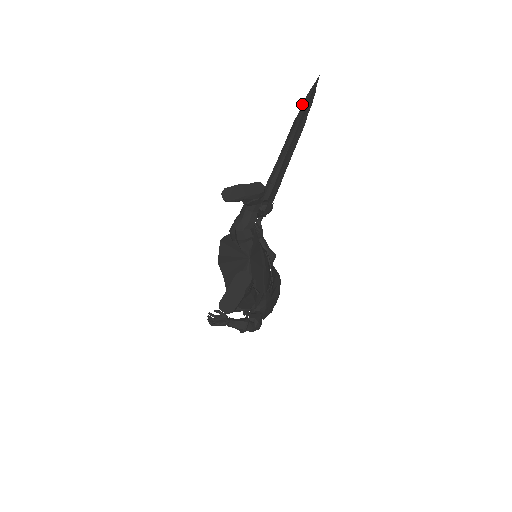
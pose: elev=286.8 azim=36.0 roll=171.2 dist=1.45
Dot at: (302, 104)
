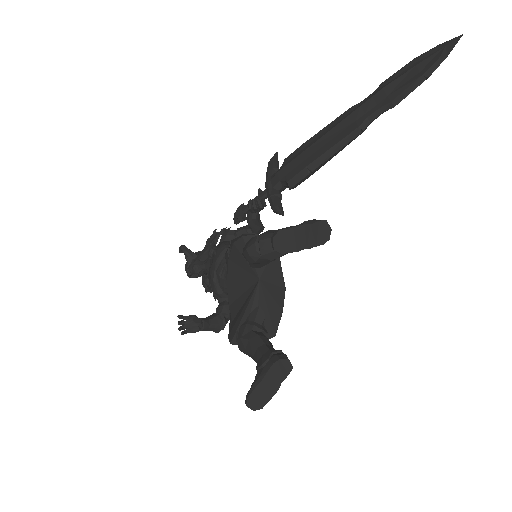
Dot at: (416, 80)
